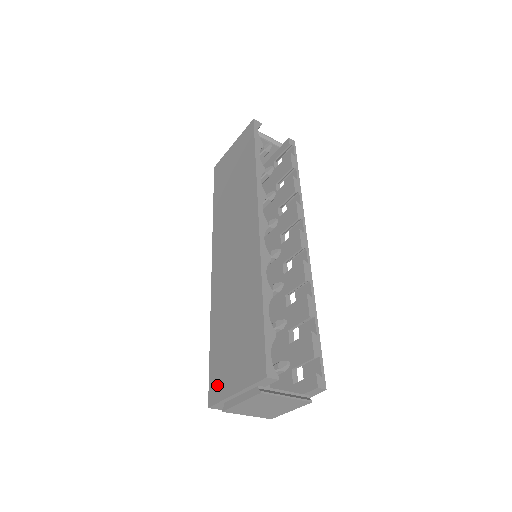
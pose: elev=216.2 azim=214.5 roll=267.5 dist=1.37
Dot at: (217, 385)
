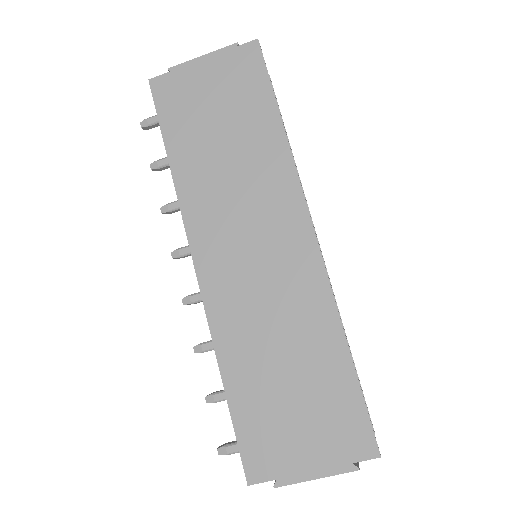
Dot at: (264, 456)
